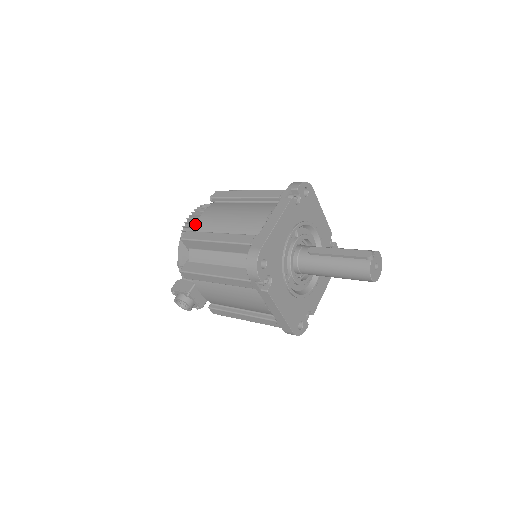
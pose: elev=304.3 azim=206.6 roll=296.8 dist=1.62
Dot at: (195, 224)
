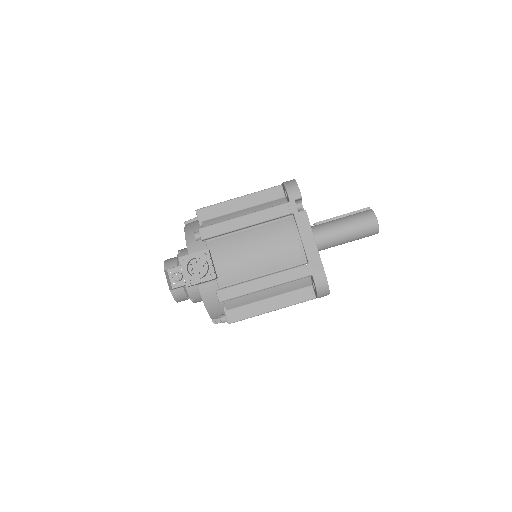
Dot at: occluded
